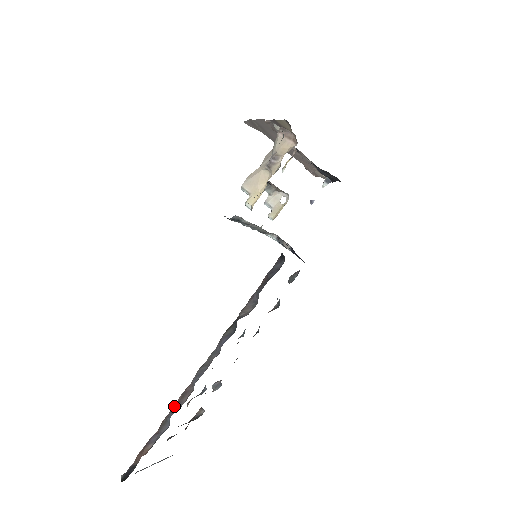
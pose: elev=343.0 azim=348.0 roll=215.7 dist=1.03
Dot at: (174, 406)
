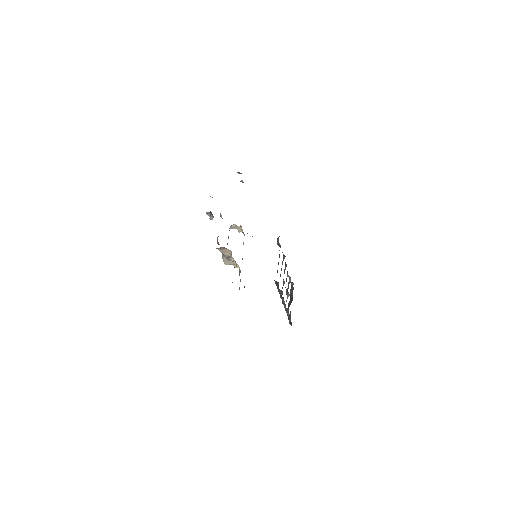
Dot at: (286, 312)
